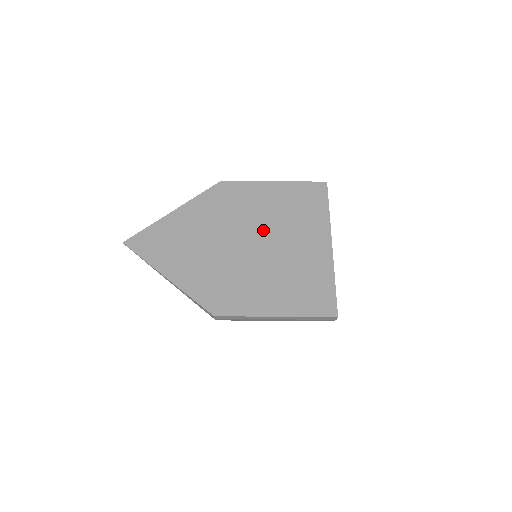
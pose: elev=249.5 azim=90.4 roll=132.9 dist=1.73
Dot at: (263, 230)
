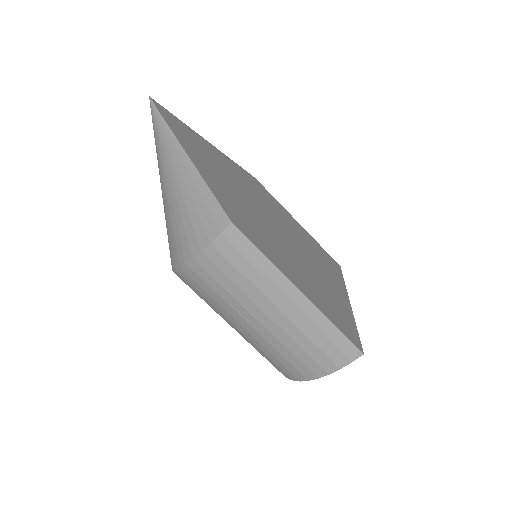
Dot at: (289, 233)
